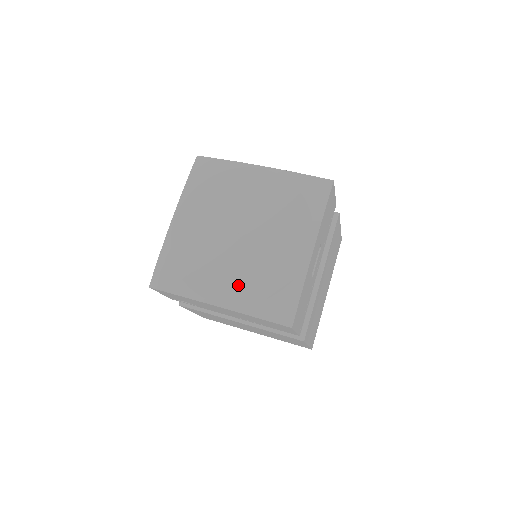
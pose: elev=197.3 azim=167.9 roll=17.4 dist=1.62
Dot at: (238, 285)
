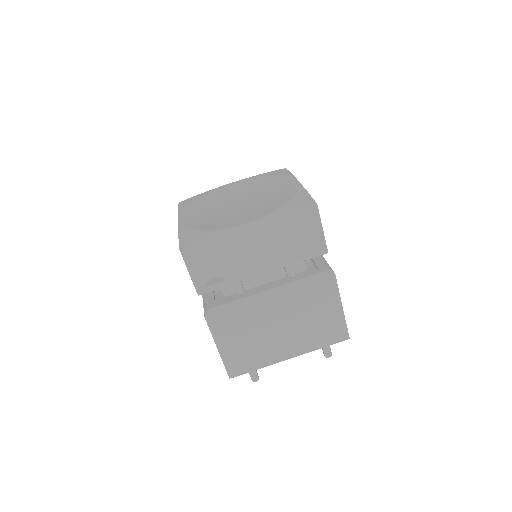
Dot at: (257, 212)
